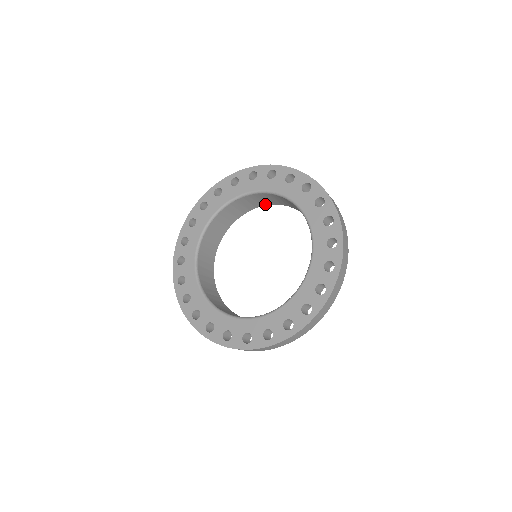
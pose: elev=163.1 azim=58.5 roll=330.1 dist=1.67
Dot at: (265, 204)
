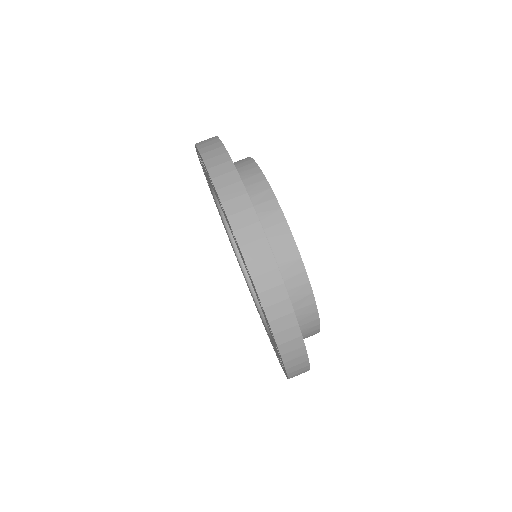
Dot at: occluded
